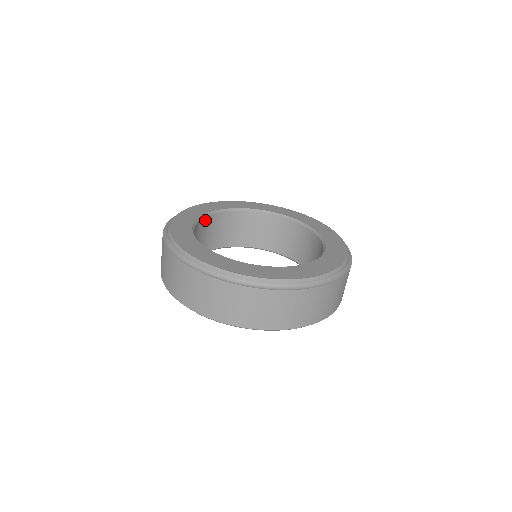
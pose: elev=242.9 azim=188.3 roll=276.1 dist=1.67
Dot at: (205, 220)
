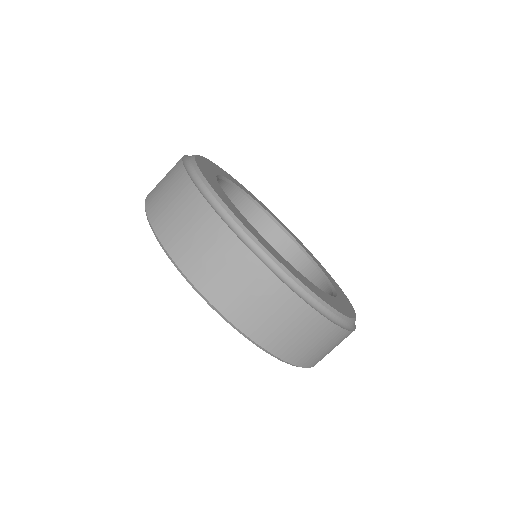
Dot at: occluded
